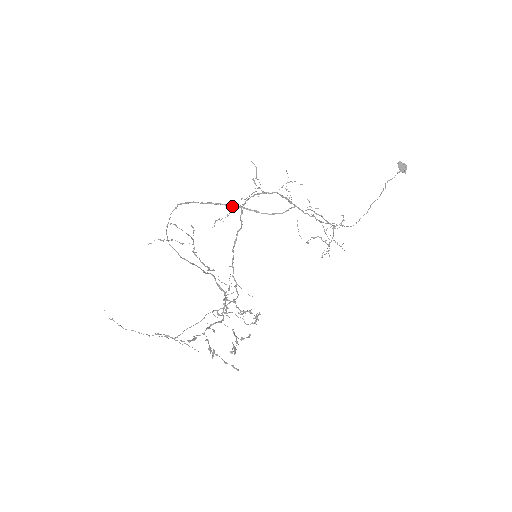
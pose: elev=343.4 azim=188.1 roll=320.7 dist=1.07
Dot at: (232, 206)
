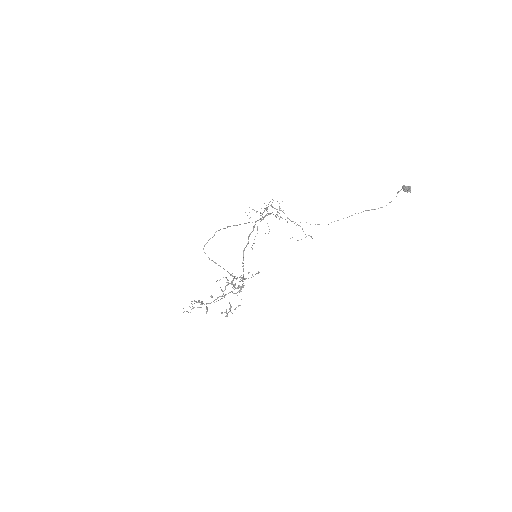
Dot at: occluded
